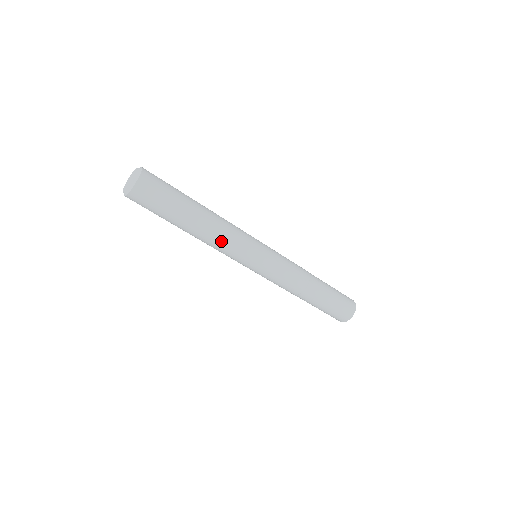
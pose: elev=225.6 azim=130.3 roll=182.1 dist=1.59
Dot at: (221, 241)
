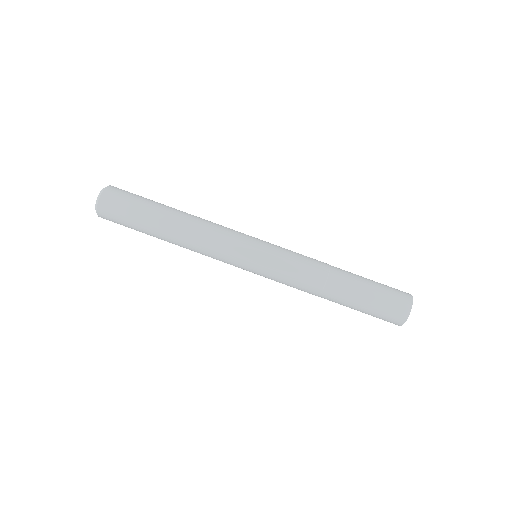
Dot at: (207, 229)
